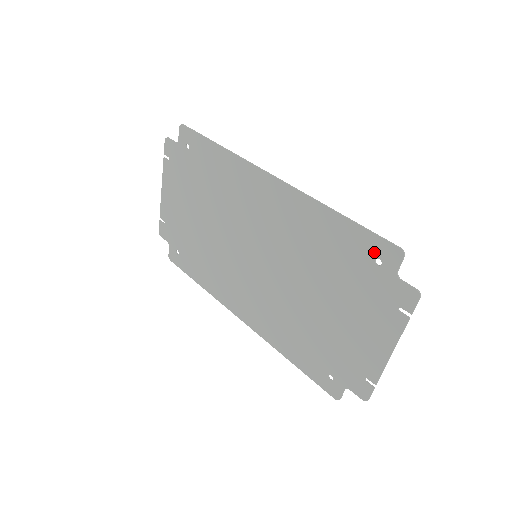
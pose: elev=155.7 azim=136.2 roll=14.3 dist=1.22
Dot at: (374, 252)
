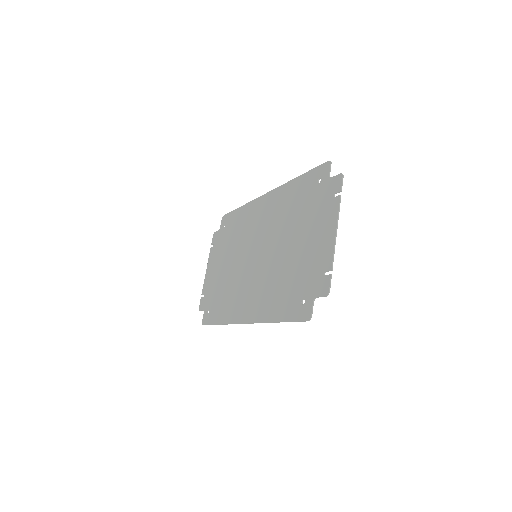
Dot at: (316, 177)
